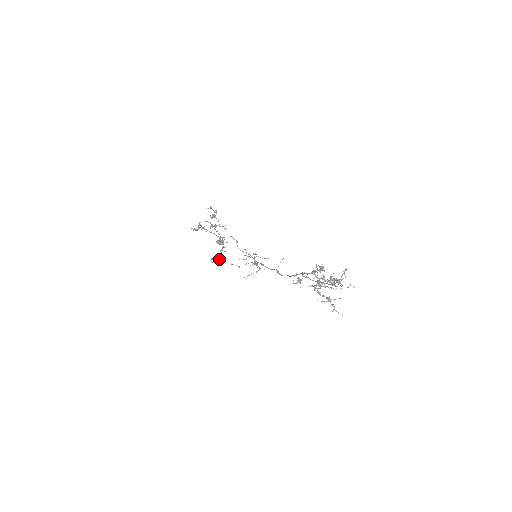
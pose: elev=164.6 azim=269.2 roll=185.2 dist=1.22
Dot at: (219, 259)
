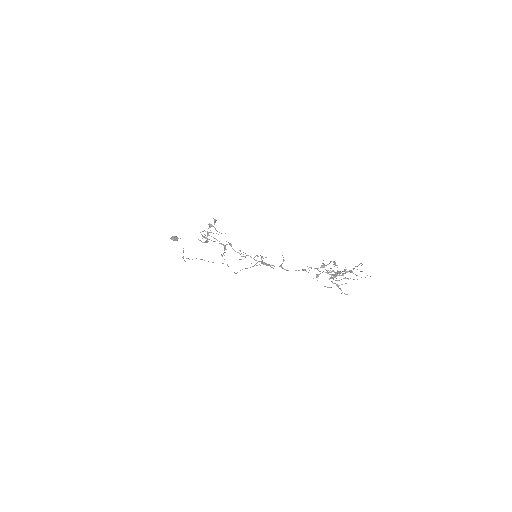
Dot at: (202, 259)
